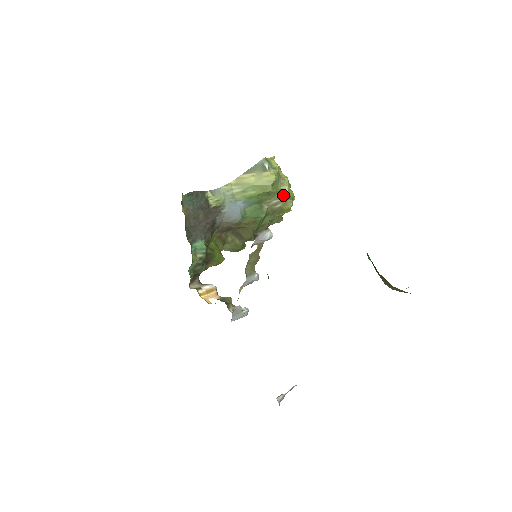
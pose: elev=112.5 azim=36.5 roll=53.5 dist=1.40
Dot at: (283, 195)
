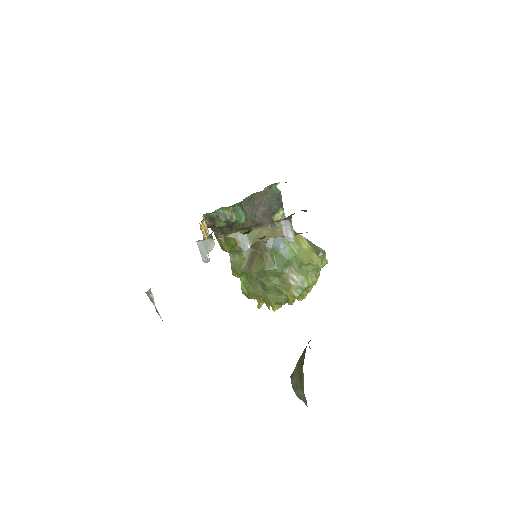
Dot at: (303, 281)
